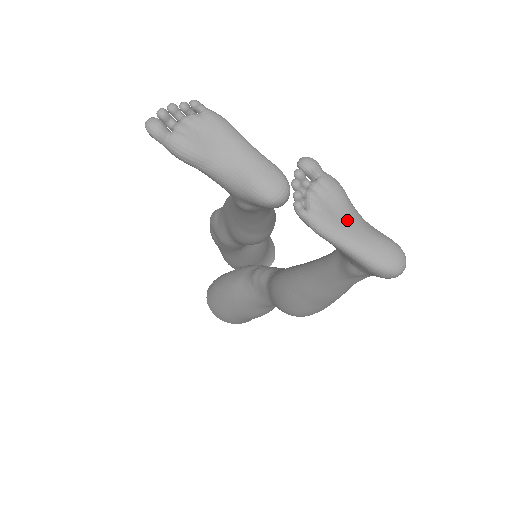
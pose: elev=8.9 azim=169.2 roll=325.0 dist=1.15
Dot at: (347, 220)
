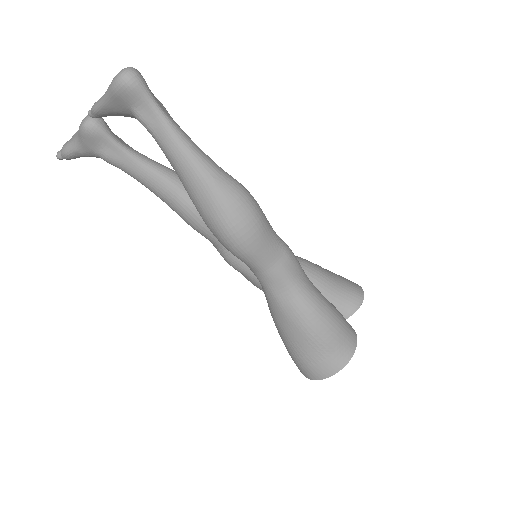
Dot at: occluded
